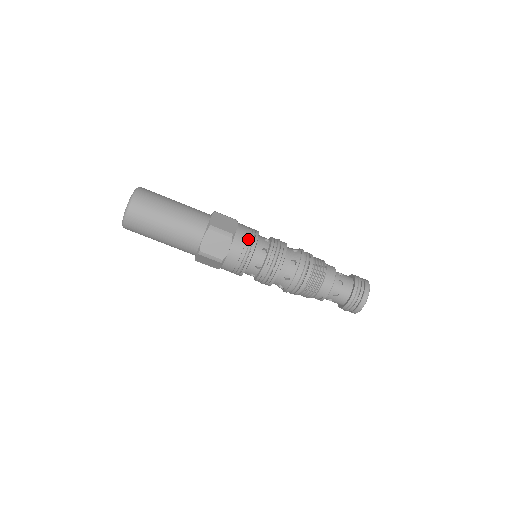
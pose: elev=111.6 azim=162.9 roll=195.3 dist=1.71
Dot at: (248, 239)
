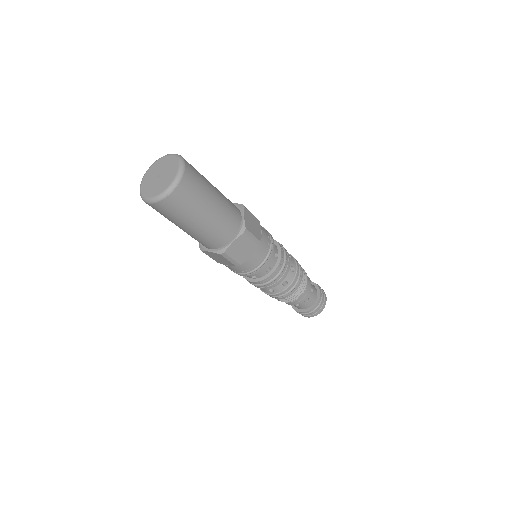
Dot at: (263, 227)
